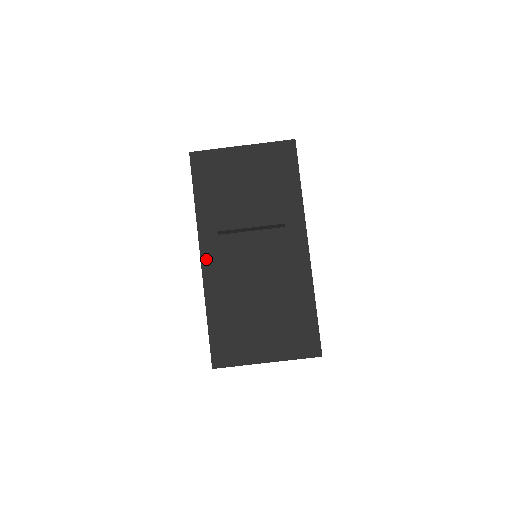
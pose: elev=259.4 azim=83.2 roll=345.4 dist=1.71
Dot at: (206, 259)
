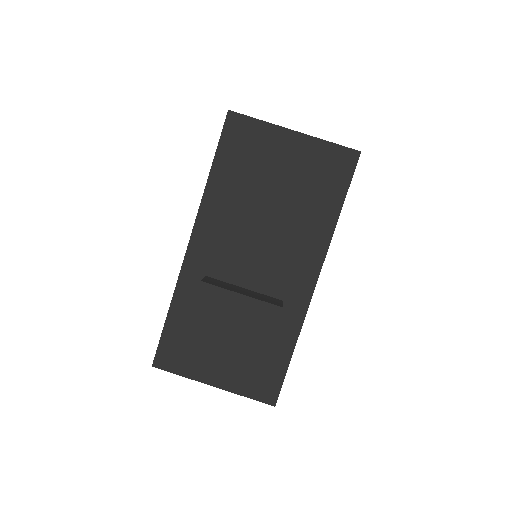
Dot at: (195, 246)
